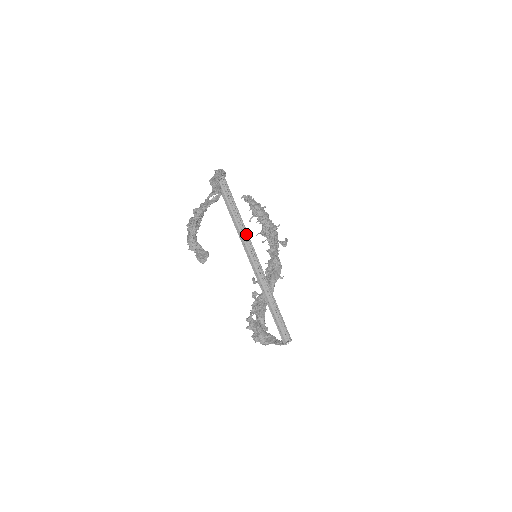
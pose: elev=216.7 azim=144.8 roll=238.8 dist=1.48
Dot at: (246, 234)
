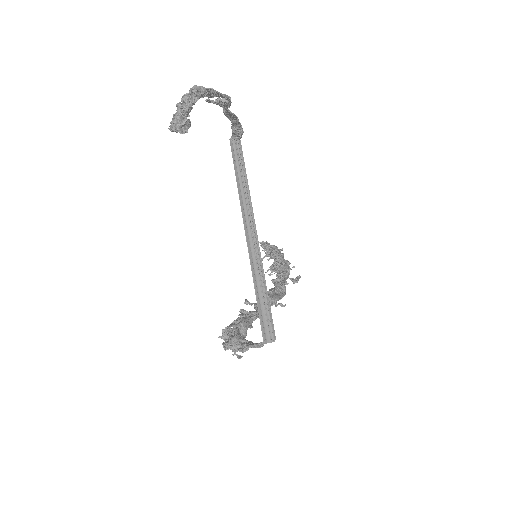
Dot at: (249, 201)
